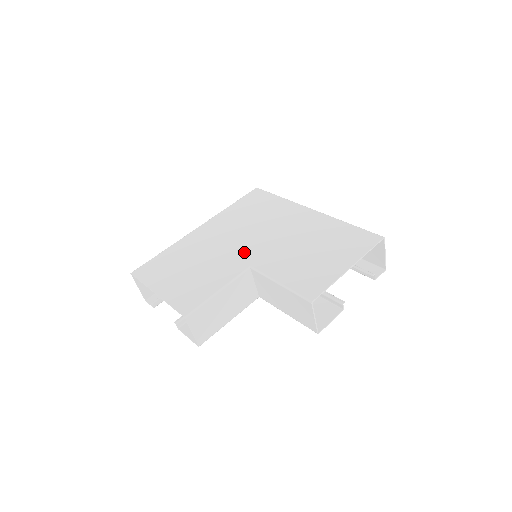
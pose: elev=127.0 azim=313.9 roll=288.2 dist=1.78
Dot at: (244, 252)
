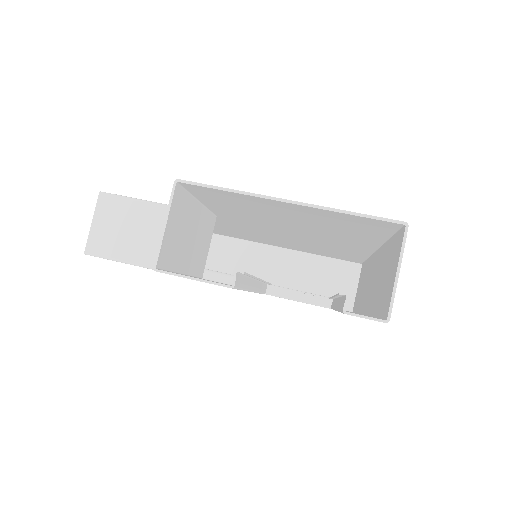
Dot at: occluded
